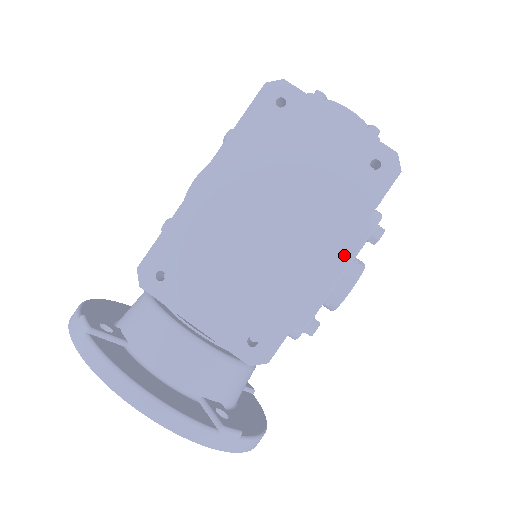
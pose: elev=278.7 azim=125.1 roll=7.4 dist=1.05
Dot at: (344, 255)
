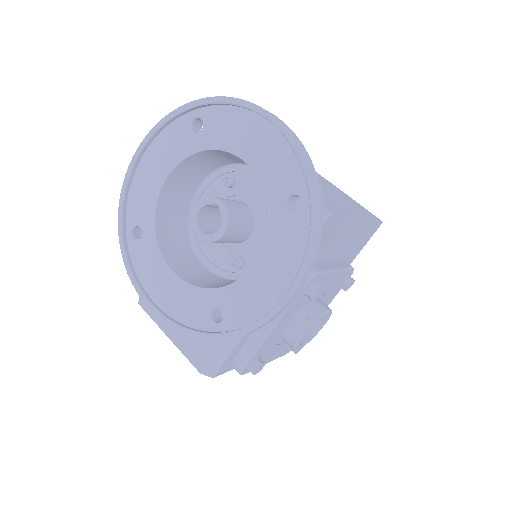
Dot at: (338, 264)
